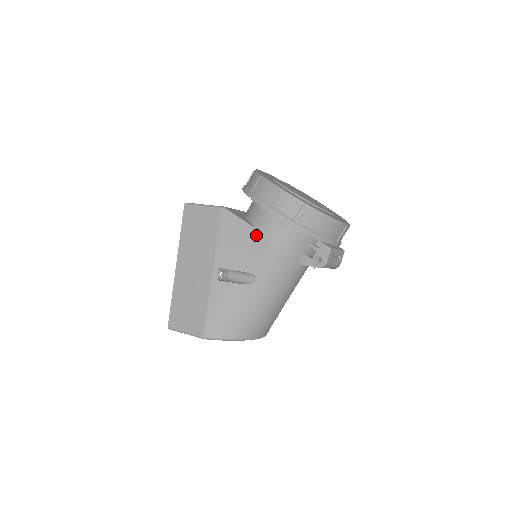
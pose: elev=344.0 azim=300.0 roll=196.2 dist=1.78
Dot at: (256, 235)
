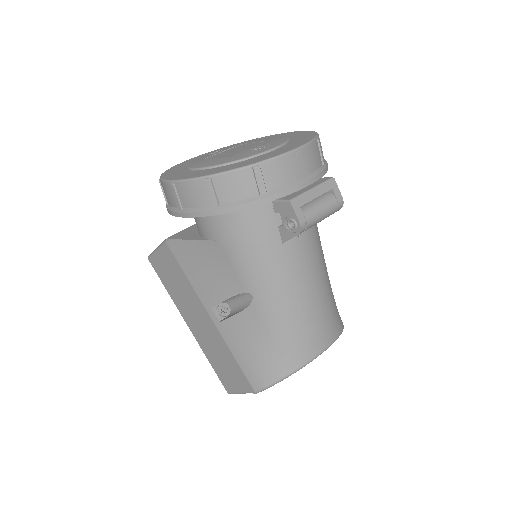
Dot at: (209, 247)
